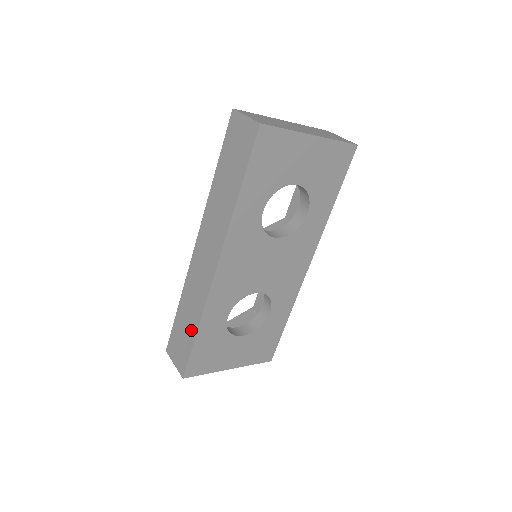
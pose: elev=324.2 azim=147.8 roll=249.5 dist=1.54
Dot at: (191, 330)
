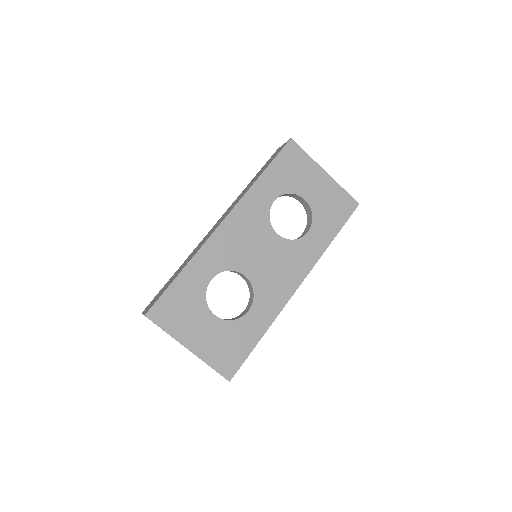
Dot at: (176, 275)
